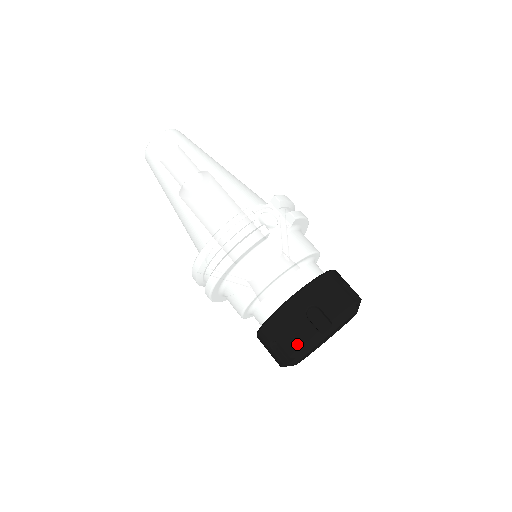
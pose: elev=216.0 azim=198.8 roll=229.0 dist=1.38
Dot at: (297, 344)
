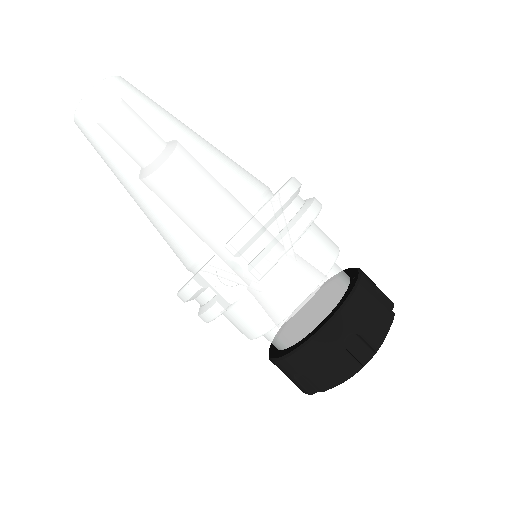
Dot at: occluded
